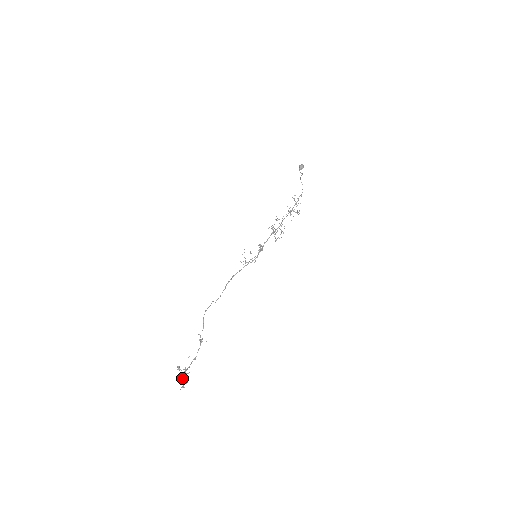
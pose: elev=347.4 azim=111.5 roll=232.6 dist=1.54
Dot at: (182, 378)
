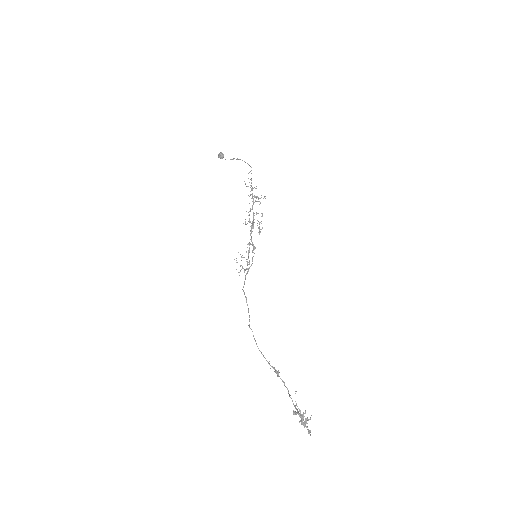
Dot at: (304, 422)
